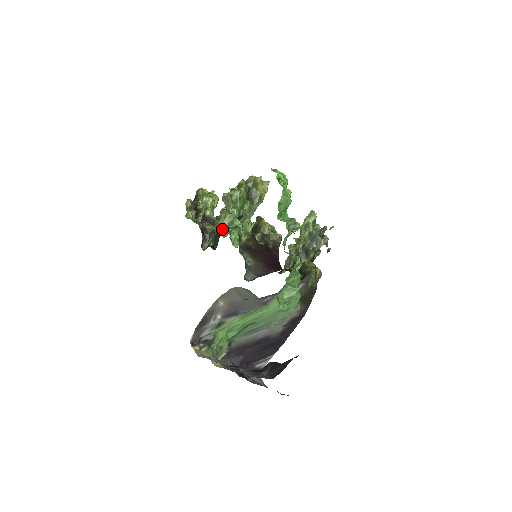
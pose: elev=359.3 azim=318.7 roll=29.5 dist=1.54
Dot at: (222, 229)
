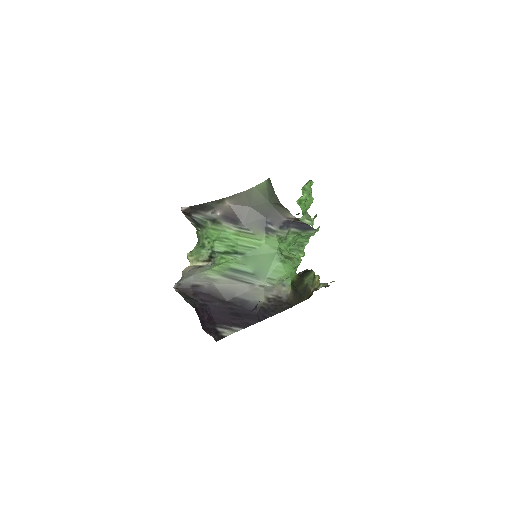
Dot at: occluded
